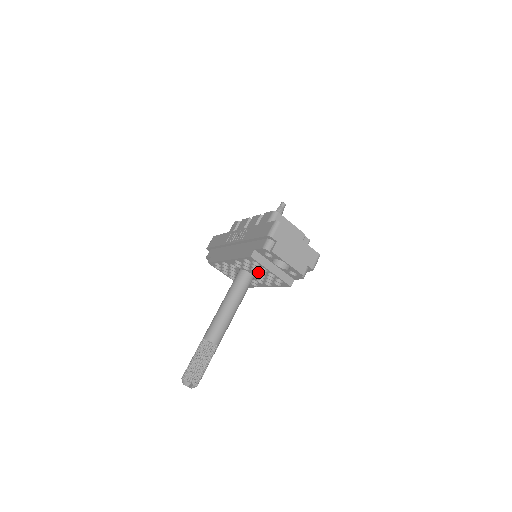
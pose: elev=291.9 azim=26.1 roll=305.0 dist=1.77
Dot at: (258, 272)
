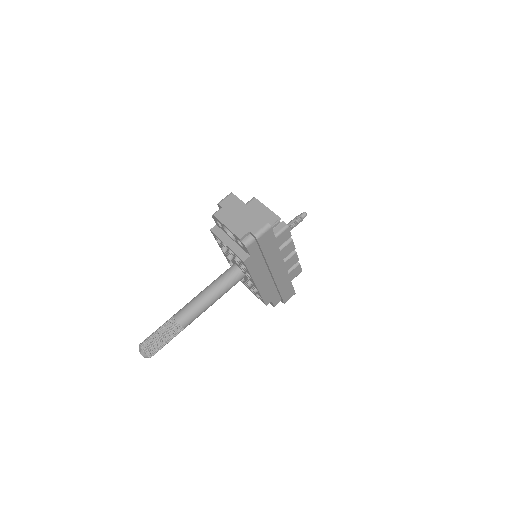
Dot at: (232, 256)
